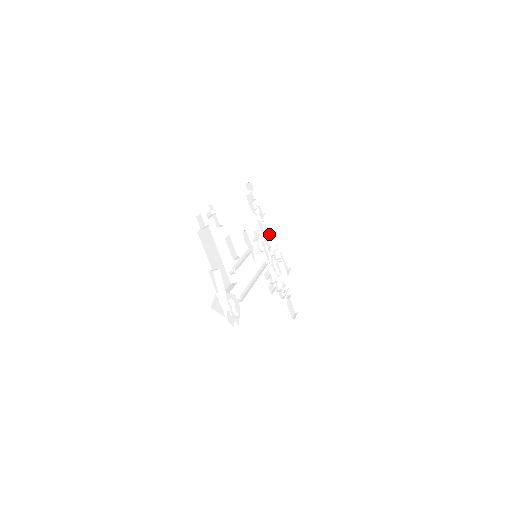
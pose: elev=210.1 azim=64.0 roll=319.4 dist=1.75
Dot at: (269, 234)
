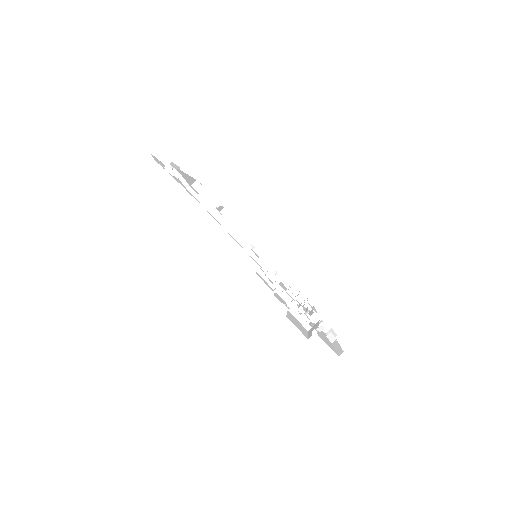
Dot at: occluded
